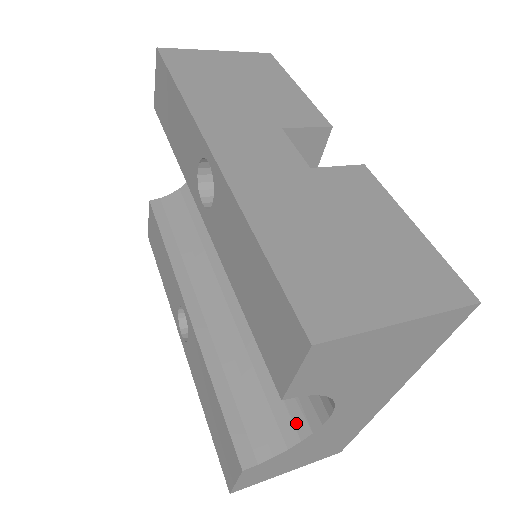
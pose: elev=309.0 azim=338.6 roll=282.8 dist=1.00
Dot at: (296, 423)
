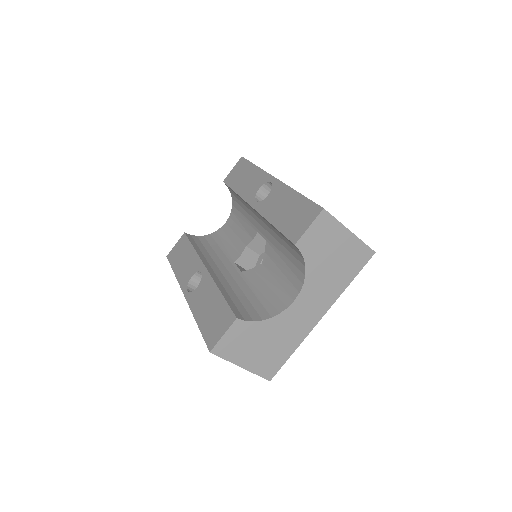
Dot at: (270, 311)
